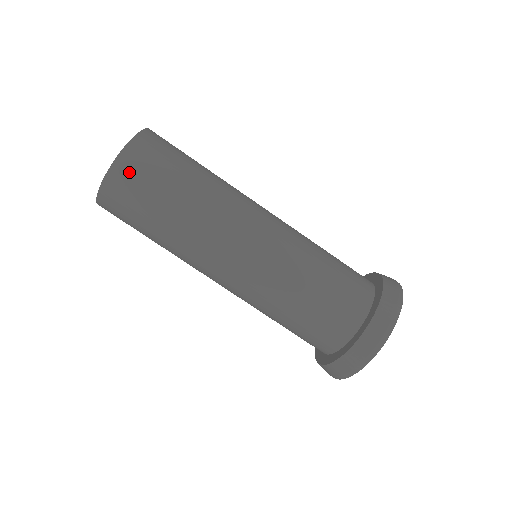
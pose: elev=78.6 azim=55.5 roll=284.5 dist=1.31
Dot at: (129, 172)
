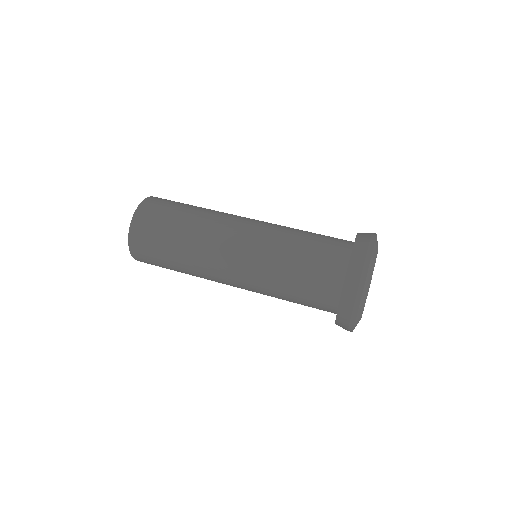
Dot at: (159, 199)
